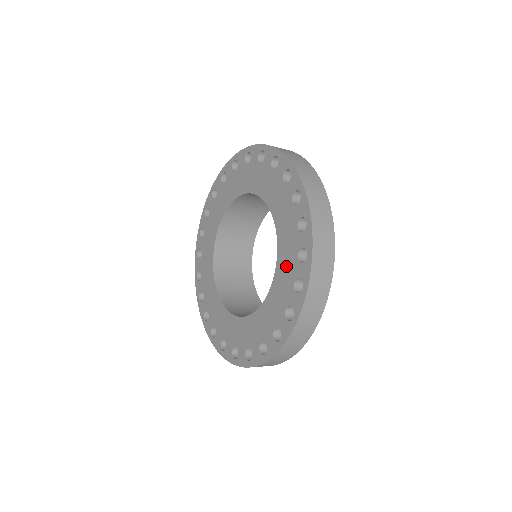
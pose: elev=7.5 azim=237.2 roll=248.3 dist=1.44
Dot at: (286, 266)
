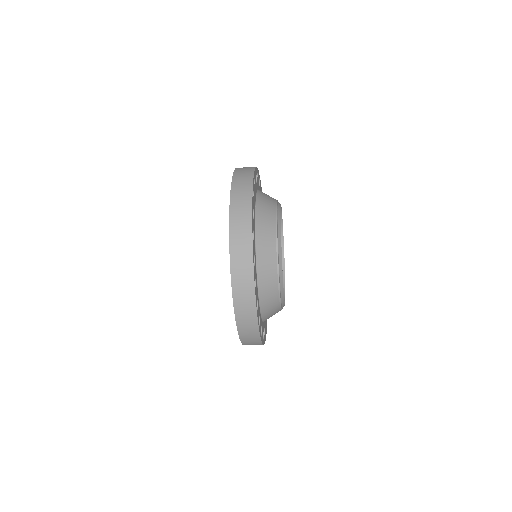
Dot at: occluded
